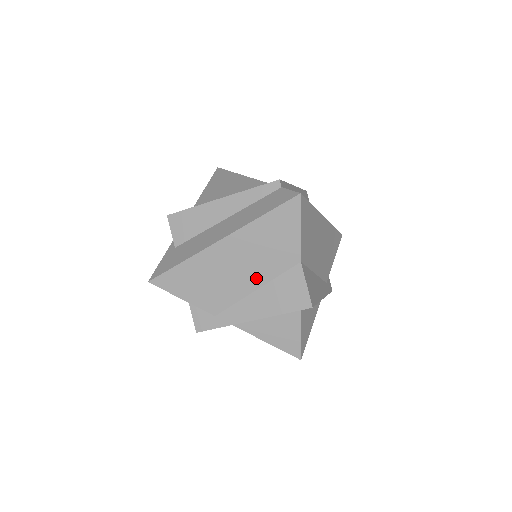
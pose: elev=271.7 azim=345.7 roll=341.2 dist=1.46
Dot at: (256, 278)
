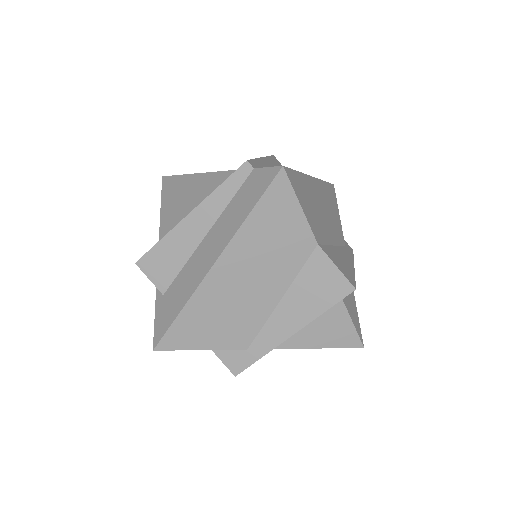
Dot at: (275, 287)
